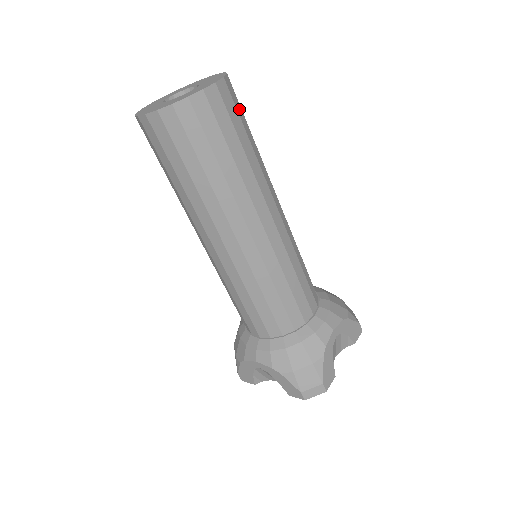
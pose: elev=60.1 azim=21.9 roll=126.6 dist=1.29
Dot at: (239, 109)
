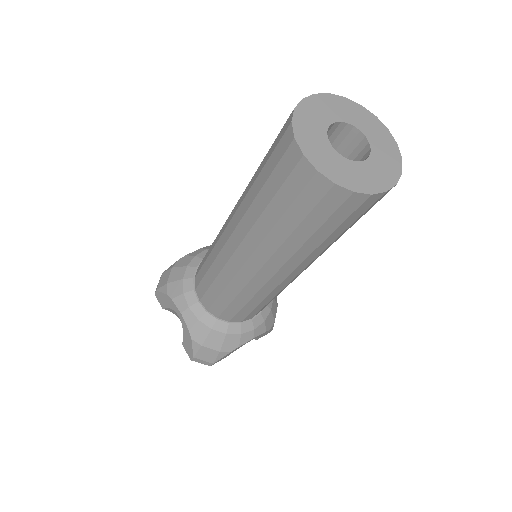
Dot at: occluded
